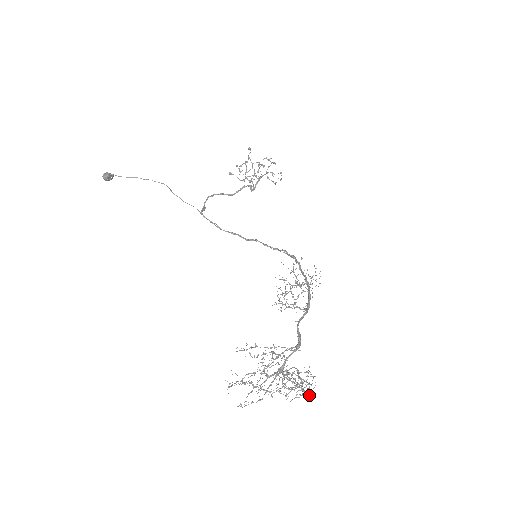
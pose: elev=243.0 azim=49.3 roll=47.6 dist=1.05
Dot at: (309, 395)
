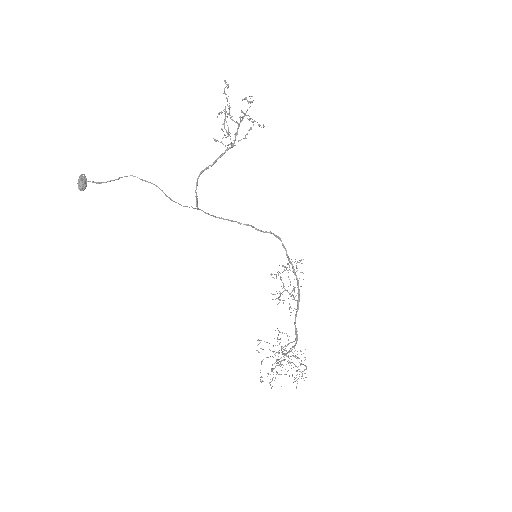
Dot at: (304, 369)
